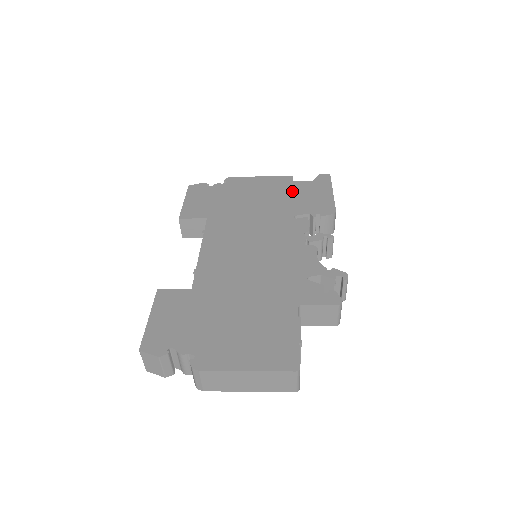
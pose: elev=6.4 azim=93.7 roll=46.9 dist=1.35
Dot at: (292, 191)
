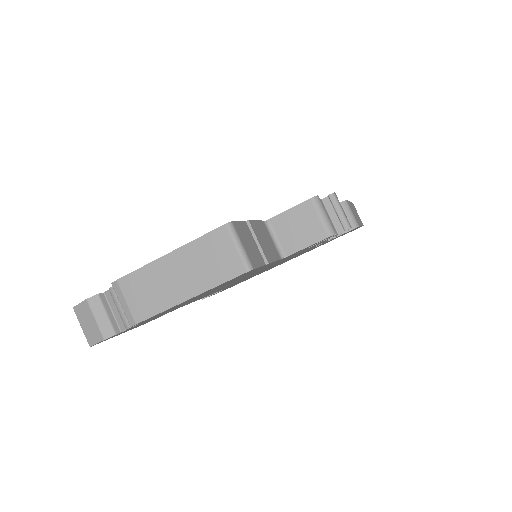
Dot at: occluded
